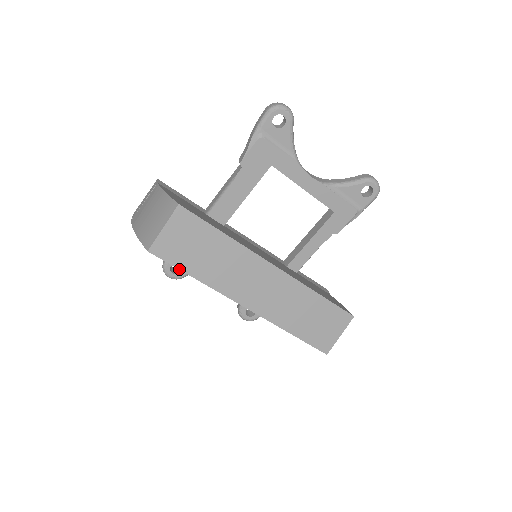
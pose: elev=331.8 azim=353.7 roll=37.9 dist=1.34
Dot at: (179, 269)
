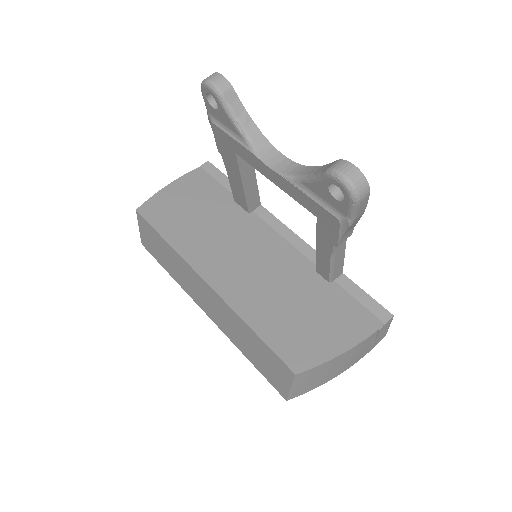
Dot at: (160, 263)
